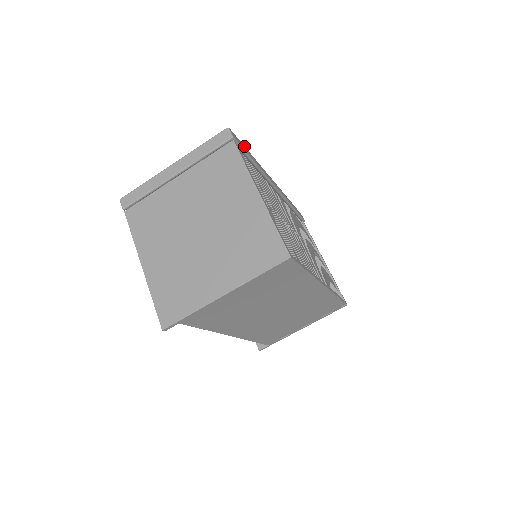
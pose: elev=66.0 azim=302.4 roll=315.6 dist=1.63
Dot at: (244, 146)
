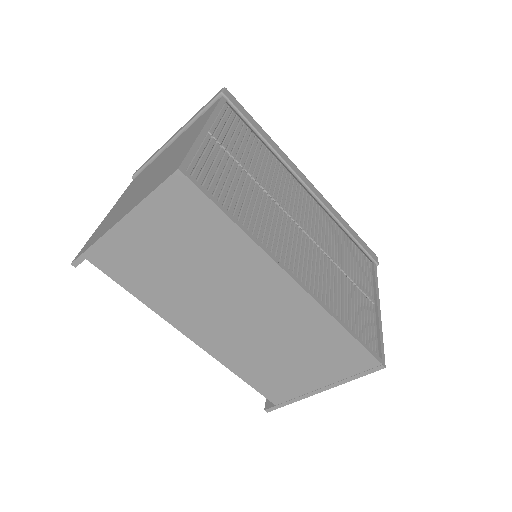
Dot at: (252, 117)
